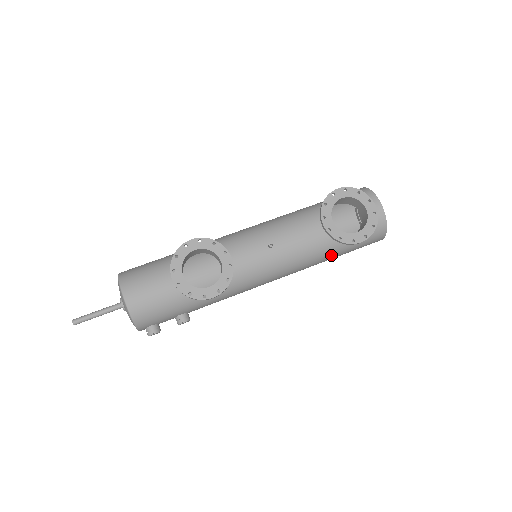
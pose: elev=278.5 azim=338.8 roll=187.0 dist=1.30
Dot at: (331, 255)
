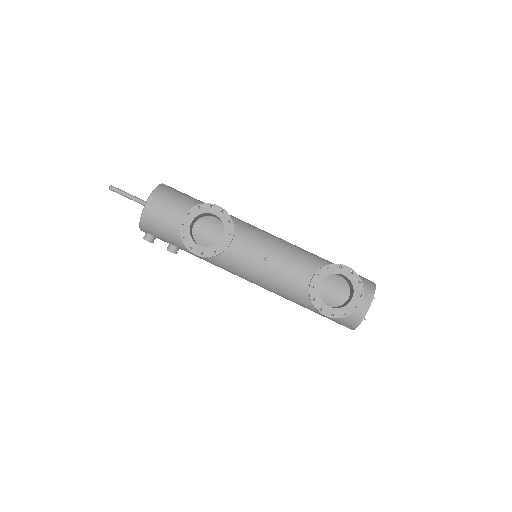
Dot at: (304, 304)
